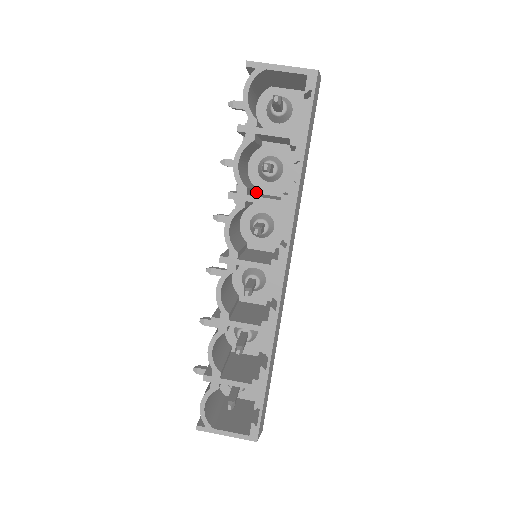
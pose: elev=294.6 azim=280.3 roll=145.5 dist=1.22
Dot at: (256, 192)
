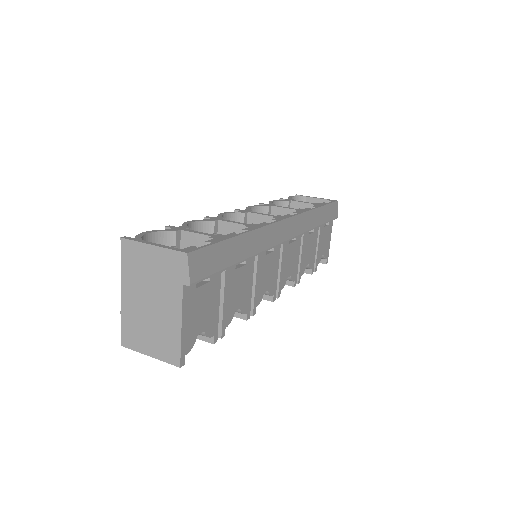
Dot at: occluded
